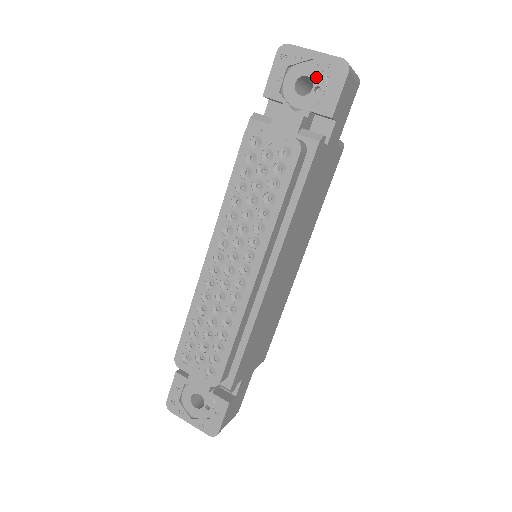
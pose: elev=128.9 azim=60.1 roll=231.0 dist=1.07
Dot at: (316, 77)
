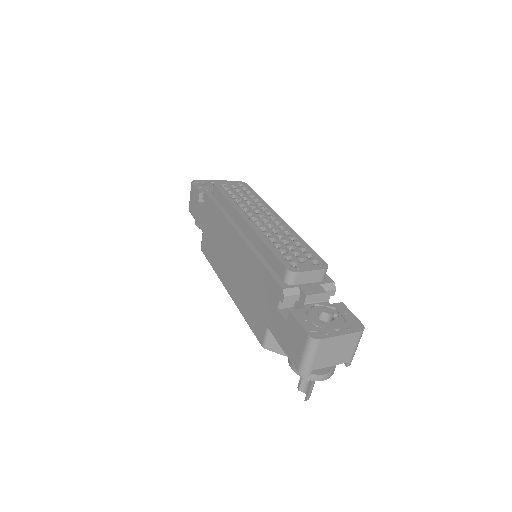
Dot at: occluded
